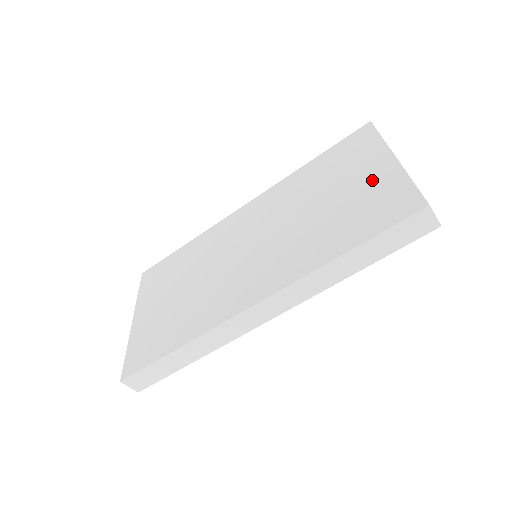
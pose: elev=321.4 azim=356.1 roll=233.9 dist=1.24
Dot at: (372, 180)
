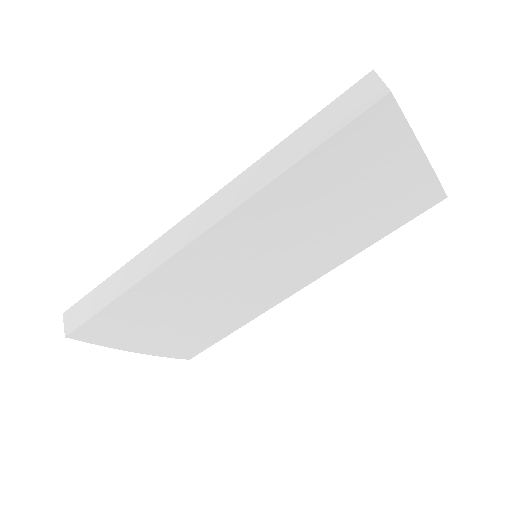
Dot at: occluded
